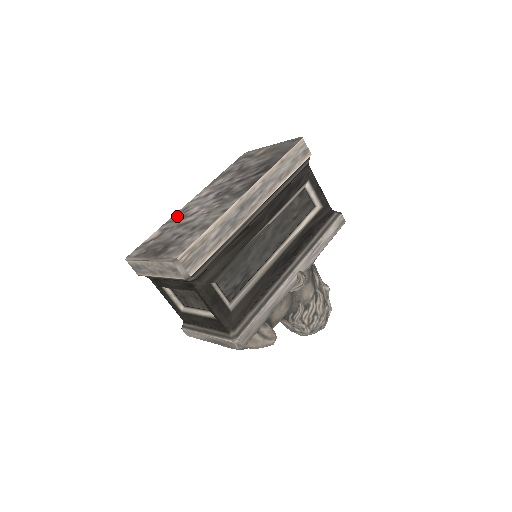
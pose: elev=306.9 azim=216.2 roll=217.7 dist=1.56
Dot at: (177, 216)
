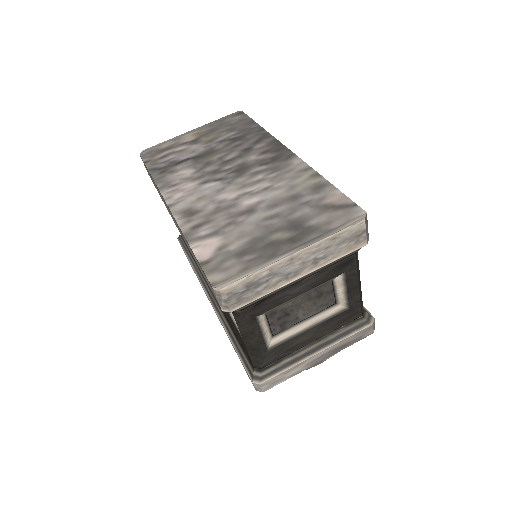
Dot at: (195, 219)
